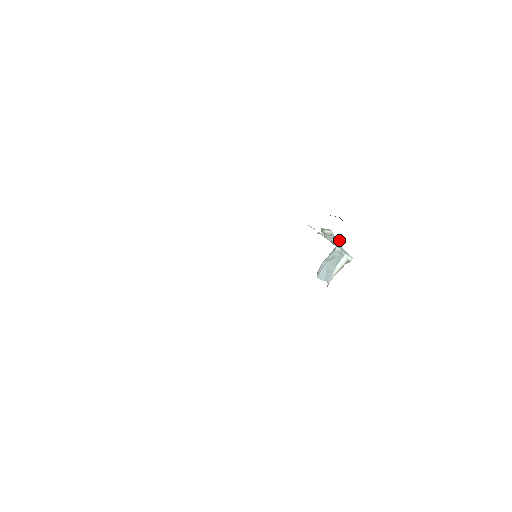
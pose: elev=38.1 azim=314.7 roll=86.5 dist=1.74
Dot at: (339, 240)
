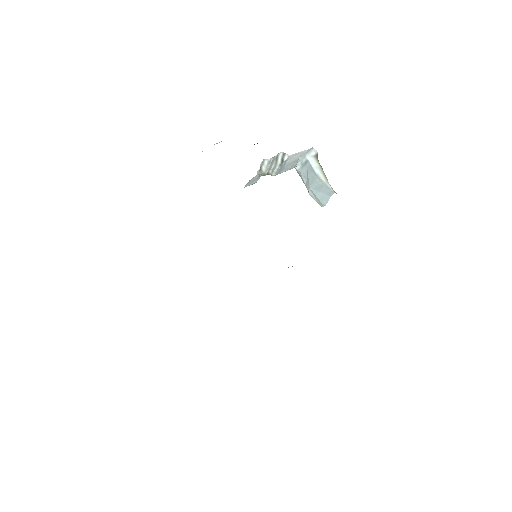
Dot at: (281, 155)
